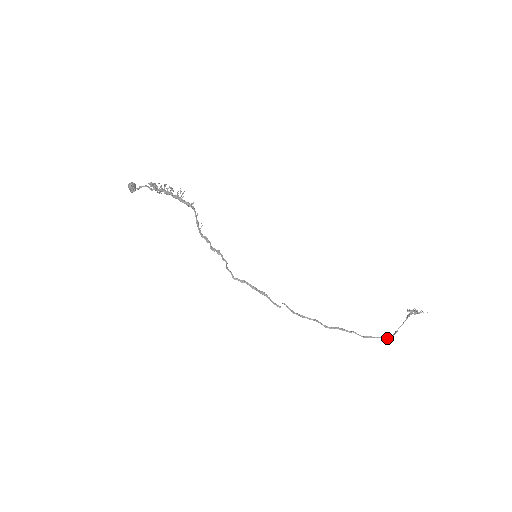
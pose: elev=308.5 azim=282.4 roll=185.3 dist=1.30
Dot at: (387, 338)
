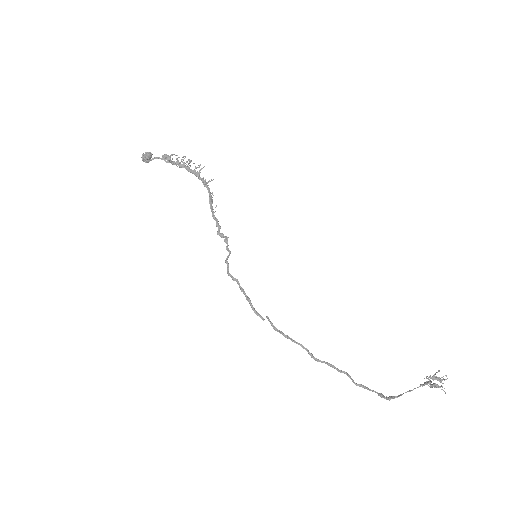
Dot at: (385, 397)
